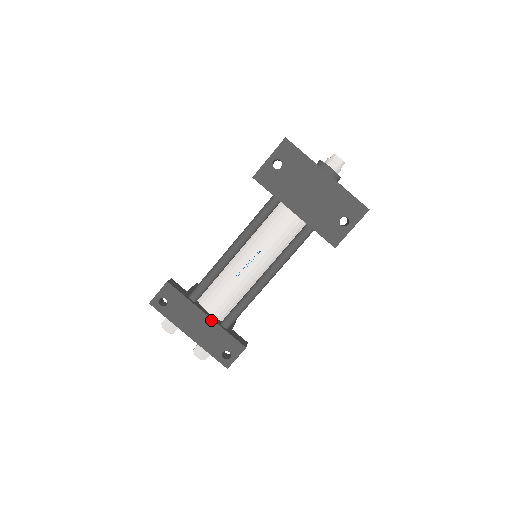
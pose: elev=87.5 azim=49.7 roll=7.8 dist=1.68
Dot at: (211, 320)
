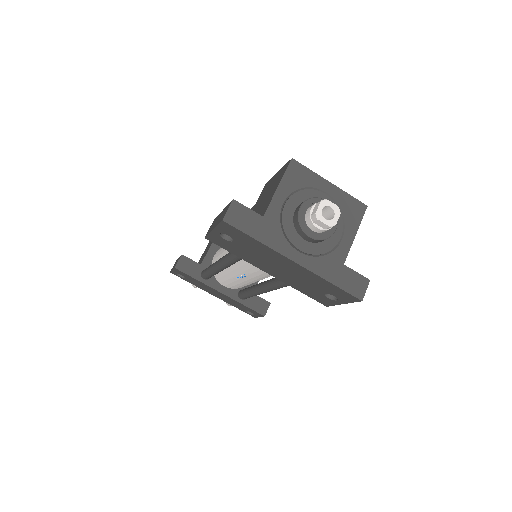
Dot at: (226, 296)
